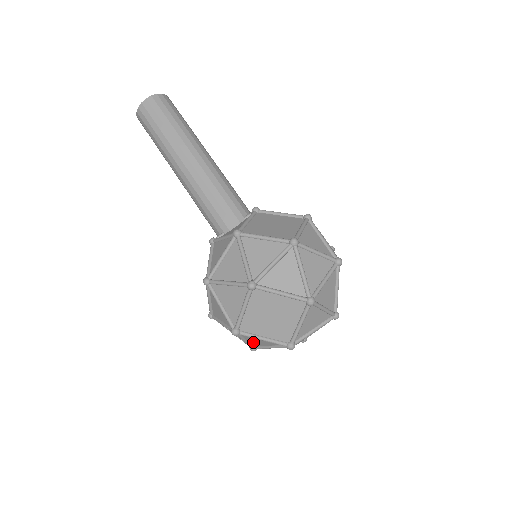
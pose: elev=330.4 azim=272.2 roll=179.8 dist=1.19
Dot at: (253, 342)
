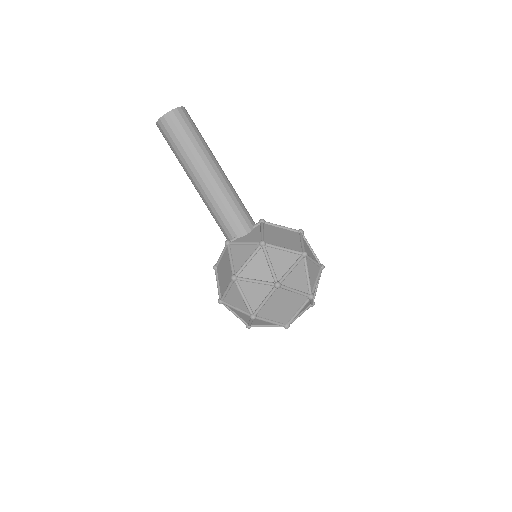
Dot at: (255, 323)
